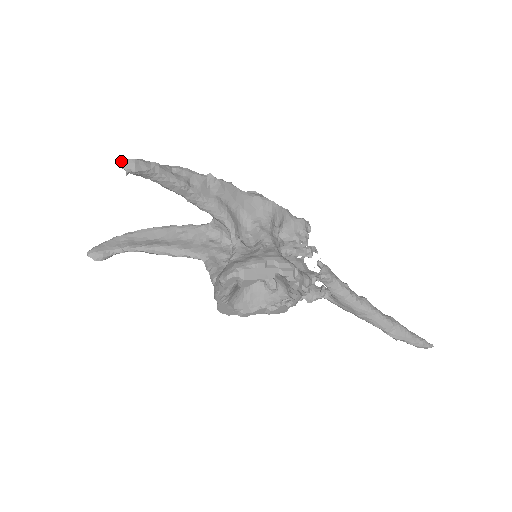
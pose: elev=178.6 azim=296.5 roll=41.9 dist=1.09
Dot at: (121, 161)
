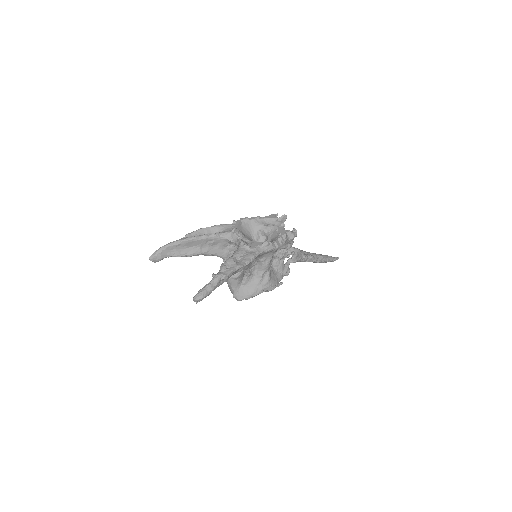
Dot at: (194, 300)
